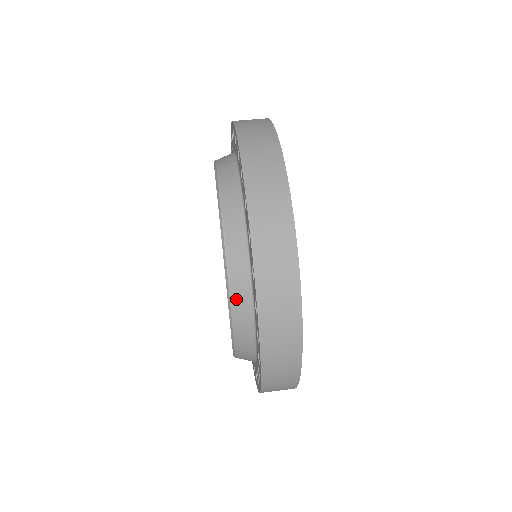
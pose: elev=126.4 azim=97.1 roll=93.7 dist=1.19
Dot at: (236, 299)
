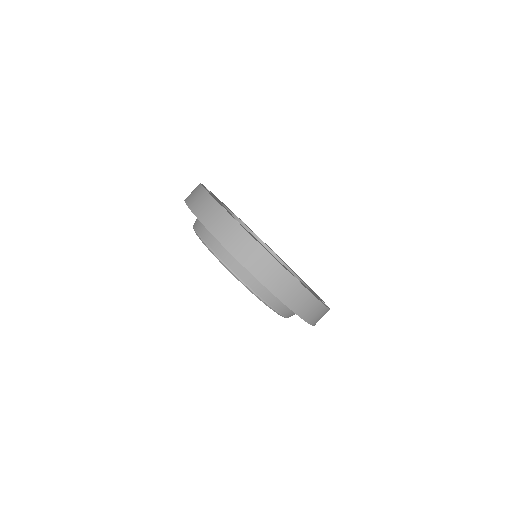
Dot at: occluded
